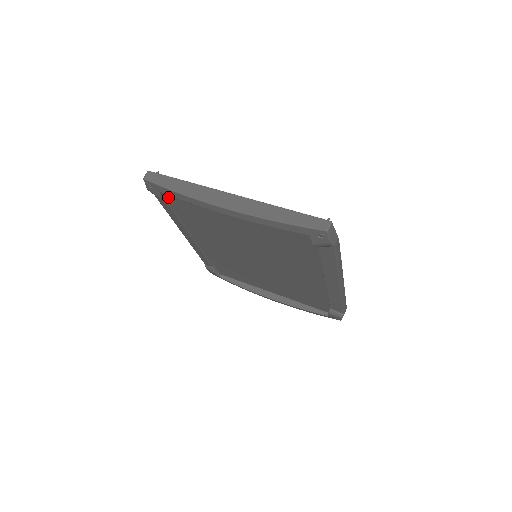
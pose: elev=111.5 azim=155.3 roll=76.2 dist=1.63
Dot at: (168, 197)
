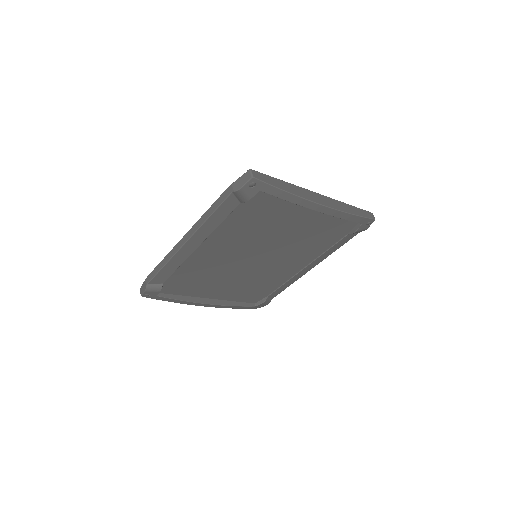
Dot at: occluded
